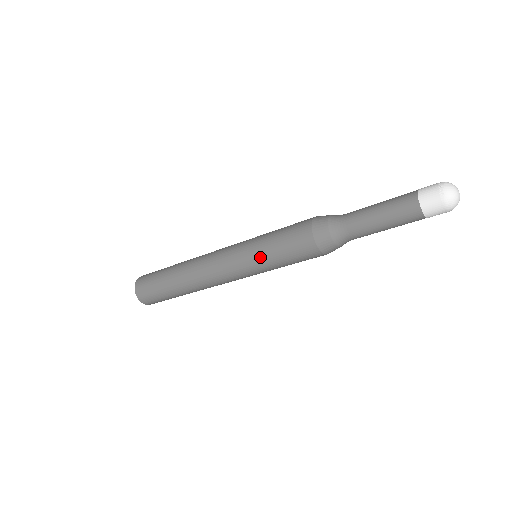
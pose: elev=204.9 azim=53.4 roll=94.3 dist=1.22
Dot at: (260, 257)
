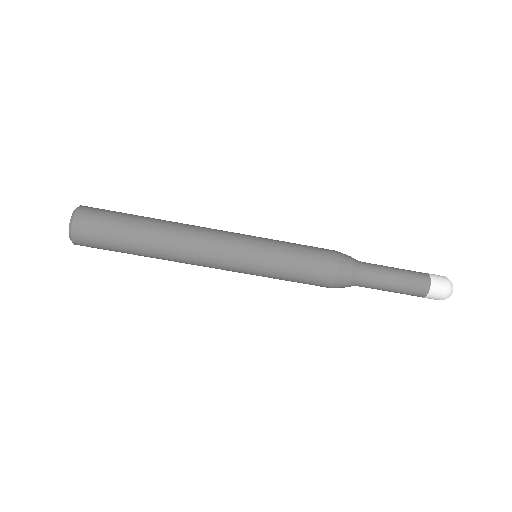
Dot at: (276, 253)
